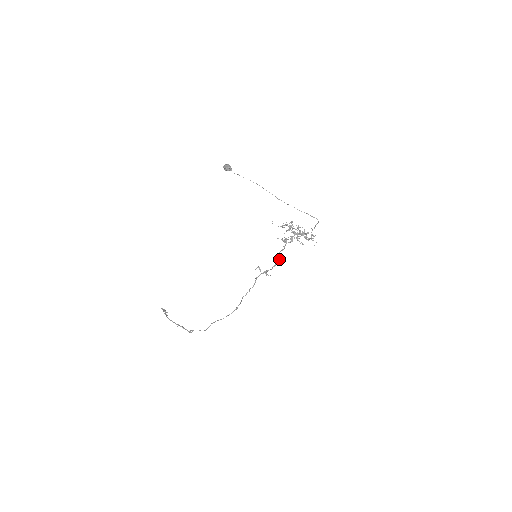
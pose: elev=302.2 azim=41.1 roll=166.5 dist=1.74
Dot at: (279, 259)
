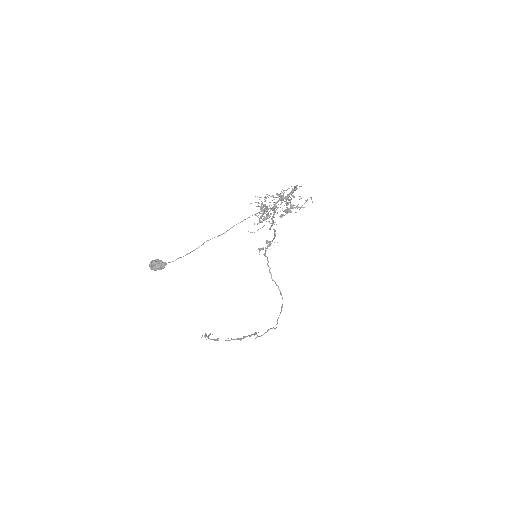
Dot at: (275, 230)
